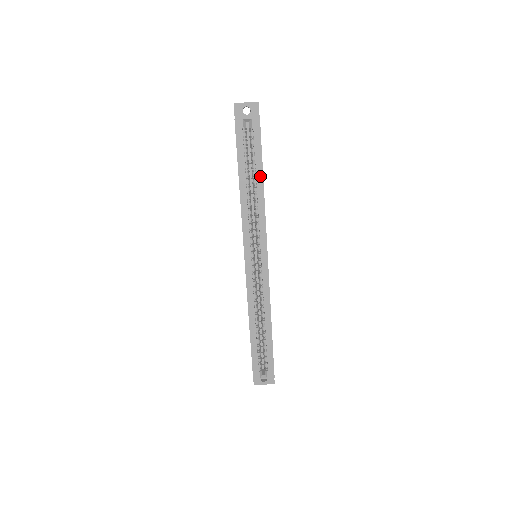
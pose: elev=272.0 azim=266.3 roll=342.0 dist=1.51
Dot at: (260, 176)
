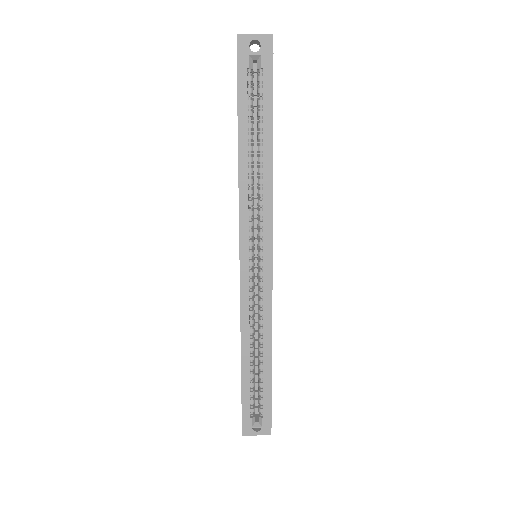
Dot at: (268, 140)
